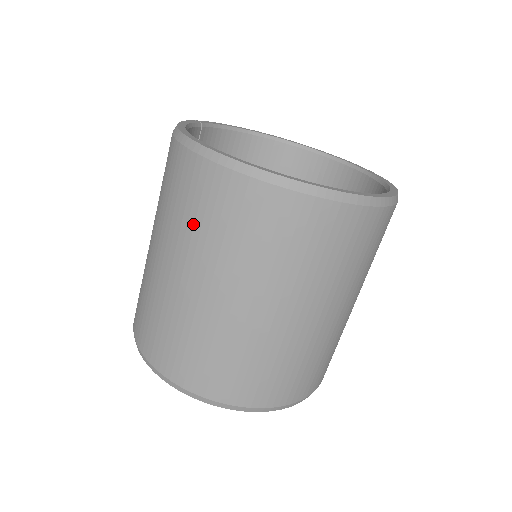
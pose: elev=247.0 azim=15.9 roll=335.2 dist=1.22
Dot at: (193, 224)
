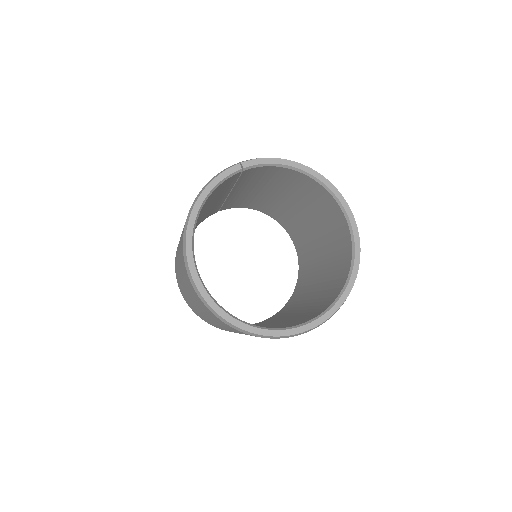
Dot at: (181, 265)
